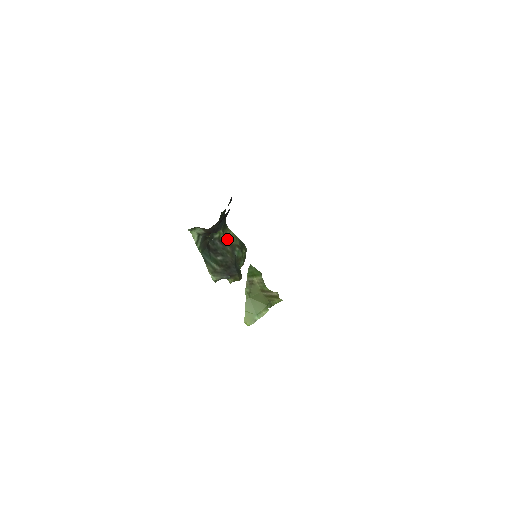
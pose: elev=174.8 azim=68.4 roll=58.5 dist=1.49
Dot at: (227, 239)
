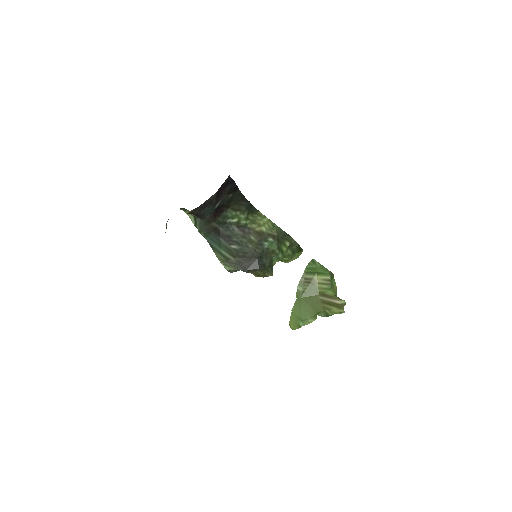
Dot at: (254, 226)
